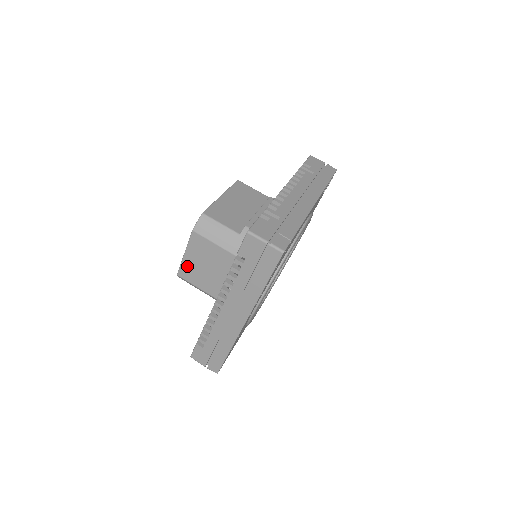
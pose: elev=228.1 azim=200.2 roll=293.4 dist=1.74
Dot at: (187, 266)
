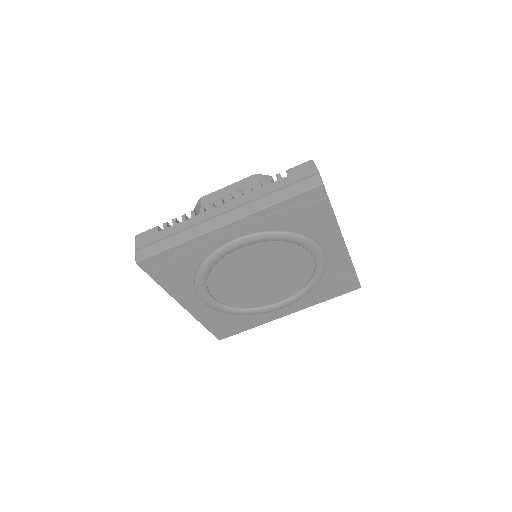
Dot at: (217, 195)
